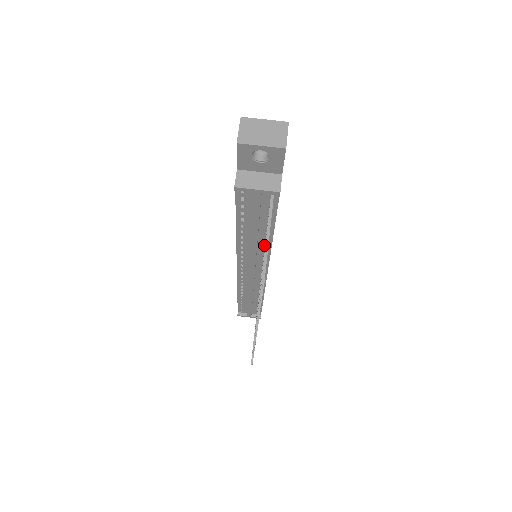
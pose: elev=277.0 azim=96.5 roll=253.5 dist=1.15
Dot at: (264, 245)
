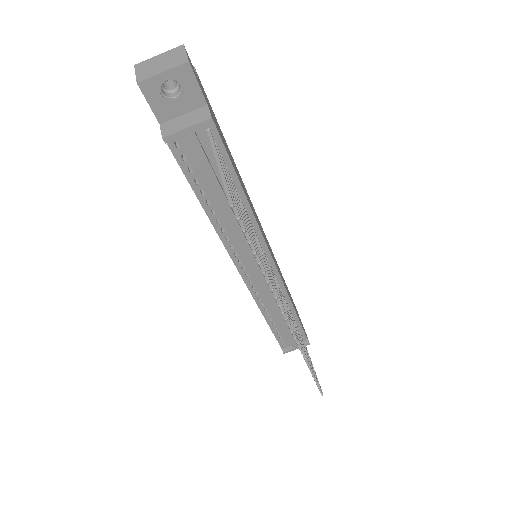
Dot at: occluded
